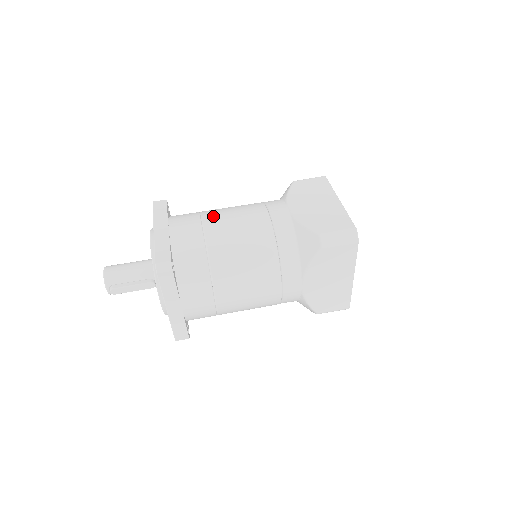
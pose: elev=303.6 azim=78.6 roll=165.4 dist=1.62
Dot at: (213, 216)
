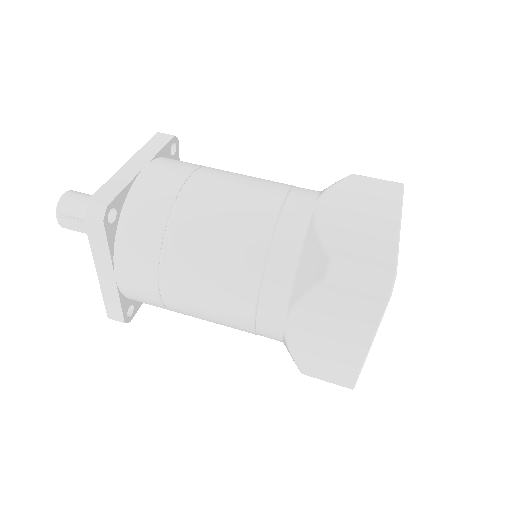
Dot at: (210, 175)
